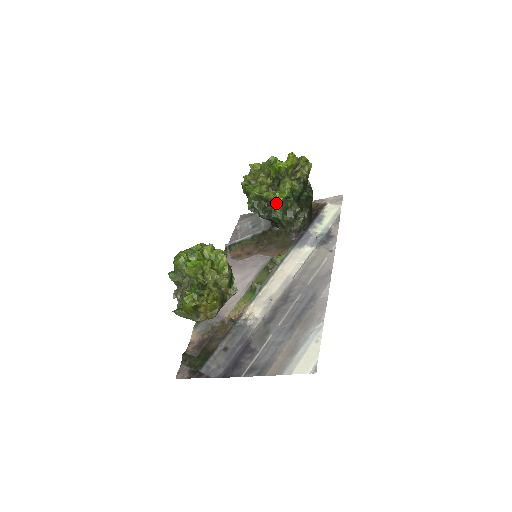
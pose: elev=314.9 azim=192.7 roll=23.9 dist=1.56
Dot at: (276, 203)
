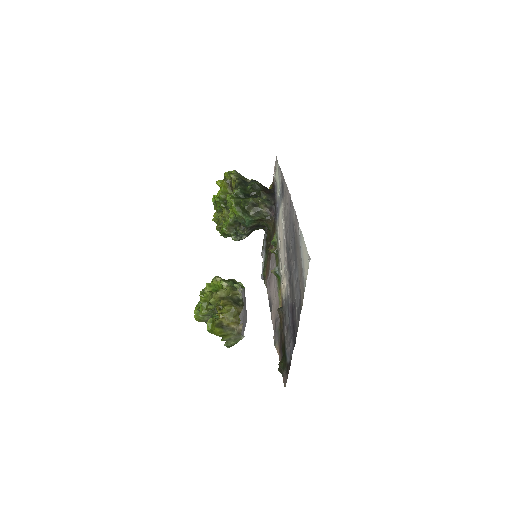
Dot at: (237, 215)
